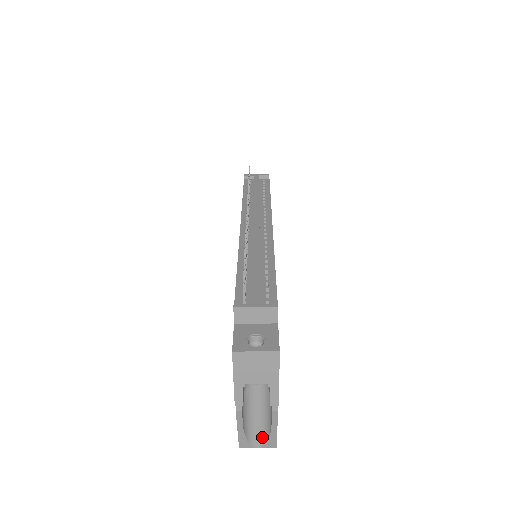
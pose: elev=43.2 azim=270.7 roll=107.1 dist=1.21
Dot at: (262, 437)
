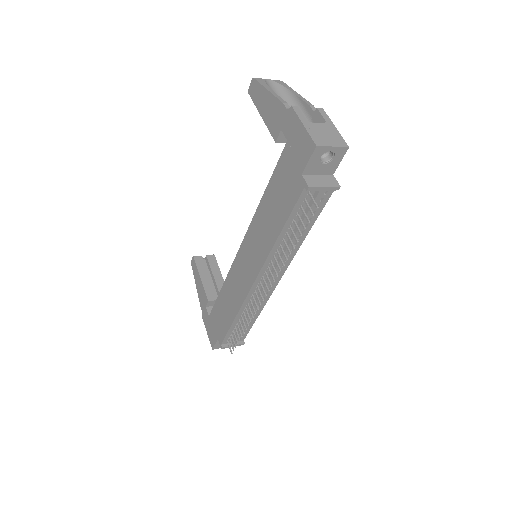
Dot at: occluded
